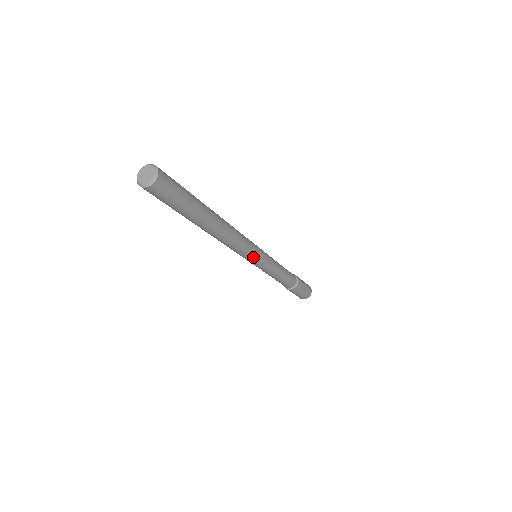
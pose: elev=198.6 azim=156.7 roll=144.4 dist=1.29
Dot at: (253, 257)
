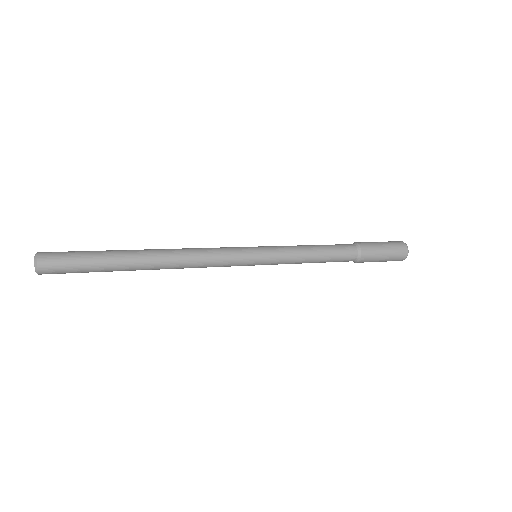
Dot at: (240, 265)
